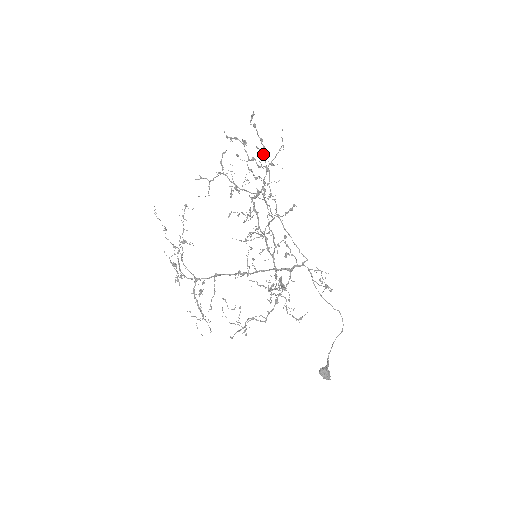
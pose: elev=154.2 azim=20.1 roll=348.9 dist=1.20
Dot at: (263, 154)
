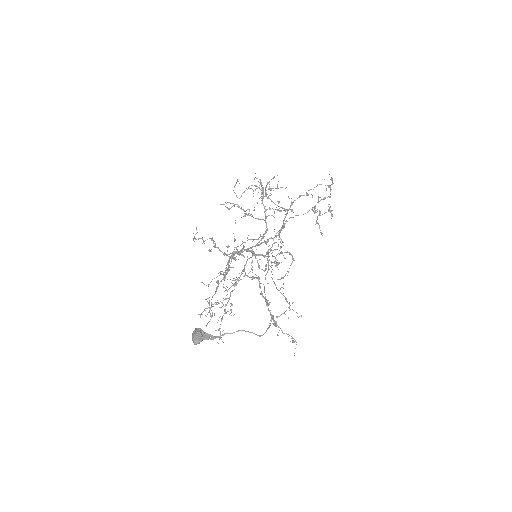
Dot at: occluded
